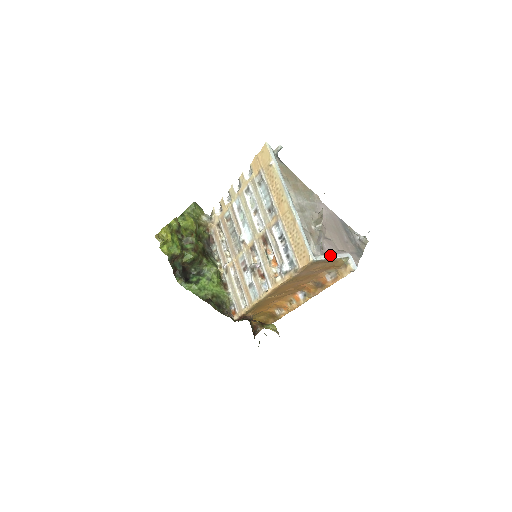
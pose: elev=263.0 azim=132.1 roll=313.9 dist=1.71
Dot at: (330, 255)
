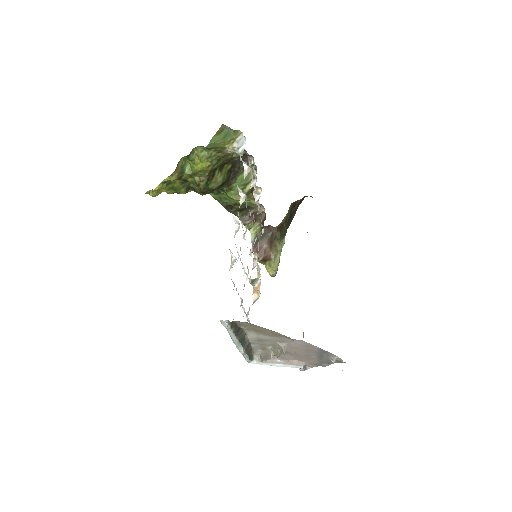
Dot at: (273, 364)
